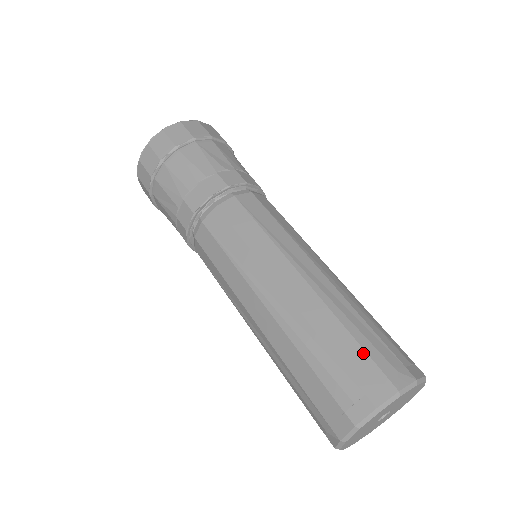
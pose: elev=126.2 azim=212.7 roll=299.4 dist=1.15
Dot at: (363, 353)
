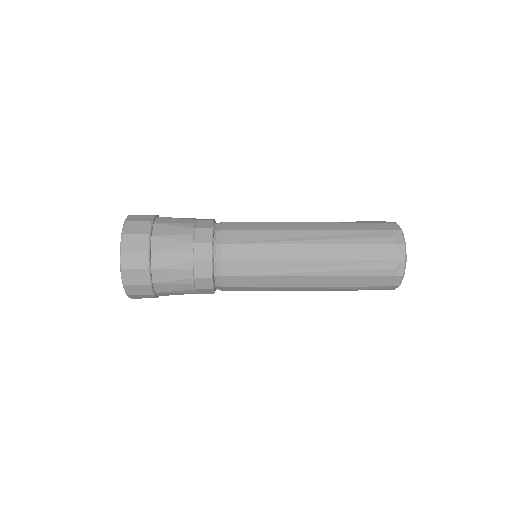
Dot at: (370, 223)
